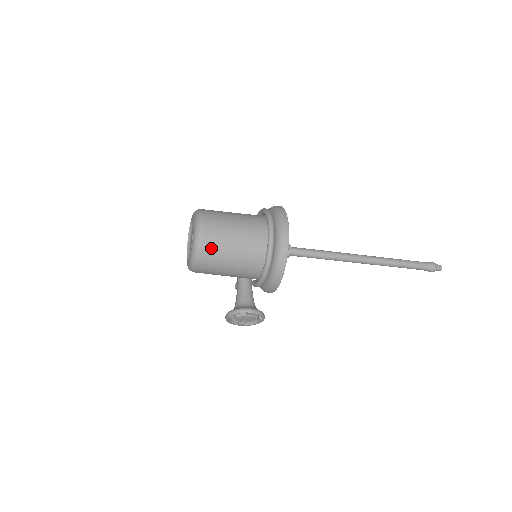
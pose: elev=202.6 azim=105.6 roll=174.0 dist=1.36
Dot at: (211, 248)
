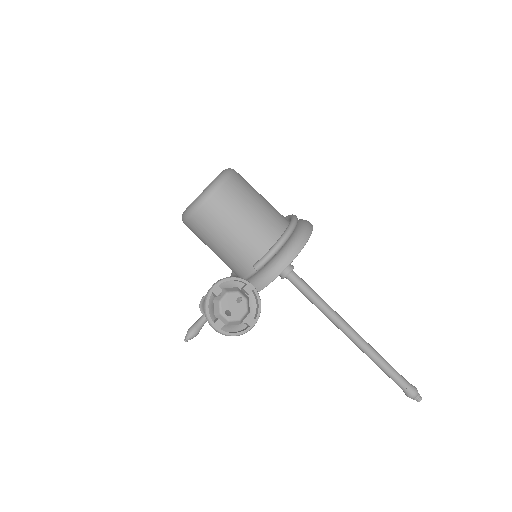
Dot at: (243, 180)
